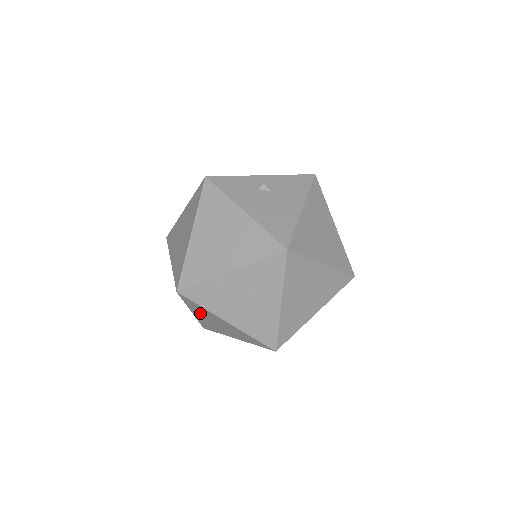
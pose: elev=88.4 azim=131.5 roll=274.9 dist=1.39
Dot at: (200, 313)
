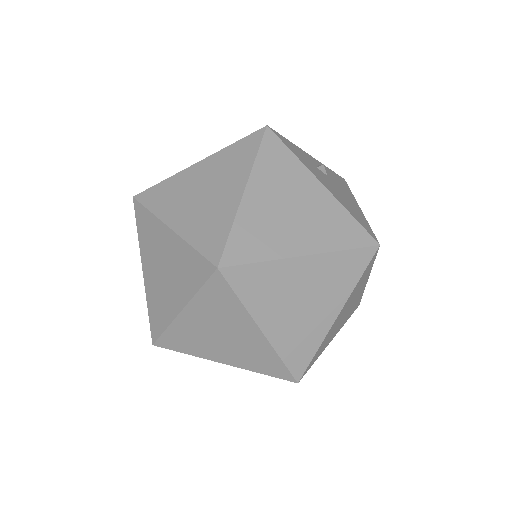
Dot at: (207, 313)
